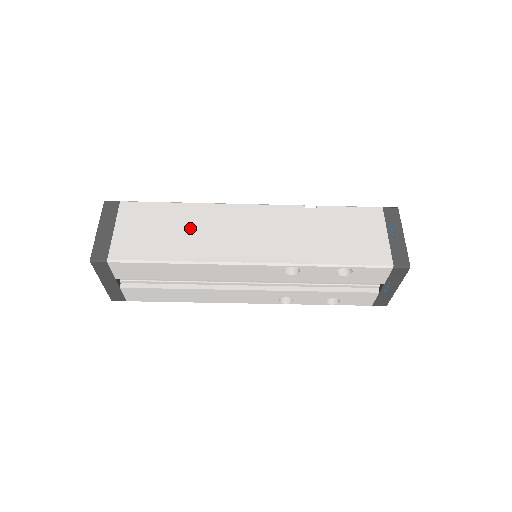
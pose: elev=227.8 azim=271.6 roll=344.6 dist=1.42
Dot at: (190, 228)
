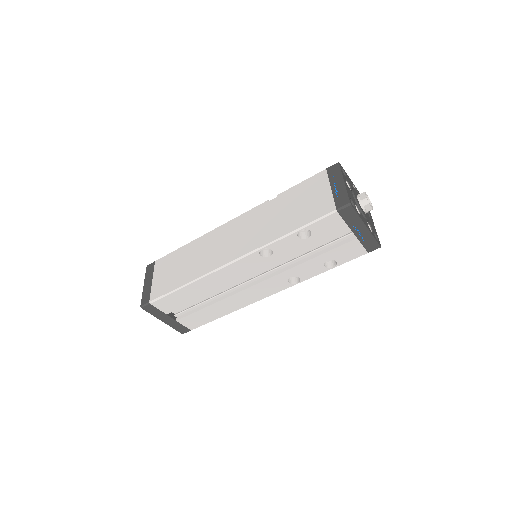
Dot at: (195, 257)
